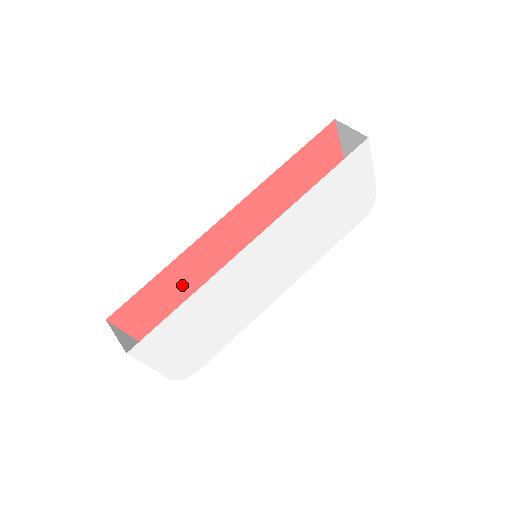
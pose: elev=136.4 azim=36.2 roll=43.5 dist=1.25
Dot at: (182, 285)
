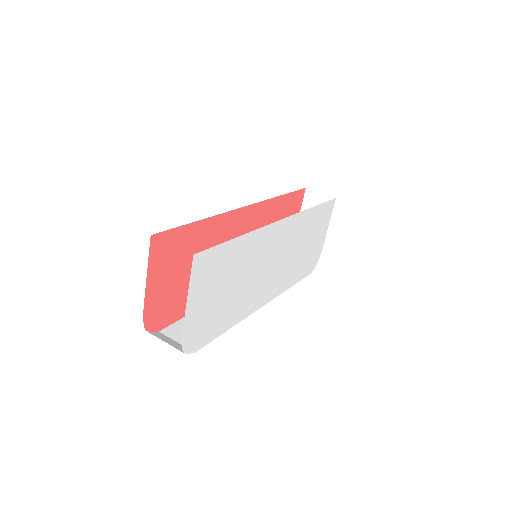
Dot at: occluded
